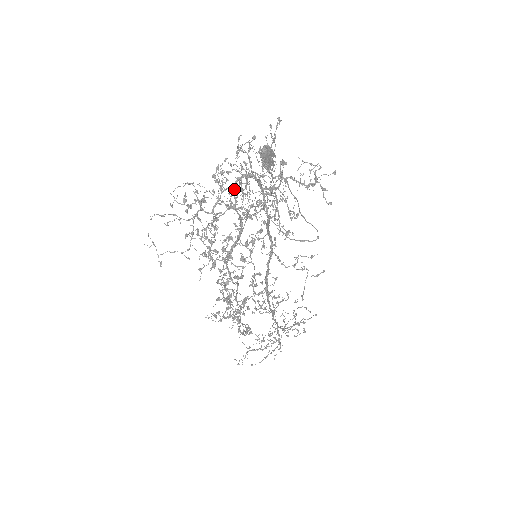
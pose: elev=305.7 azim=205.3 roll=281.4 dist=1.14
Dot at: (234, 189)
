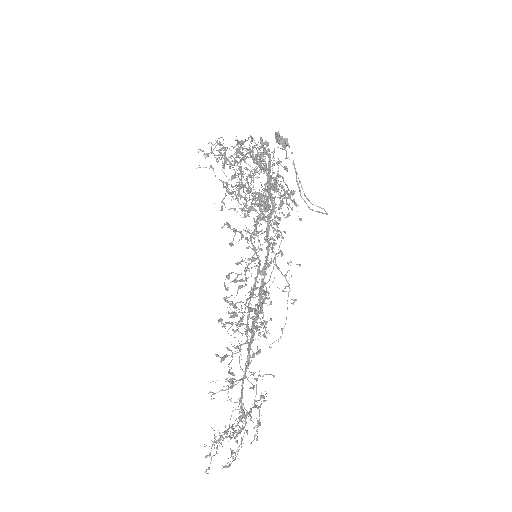
Dot at: (266, 150)
